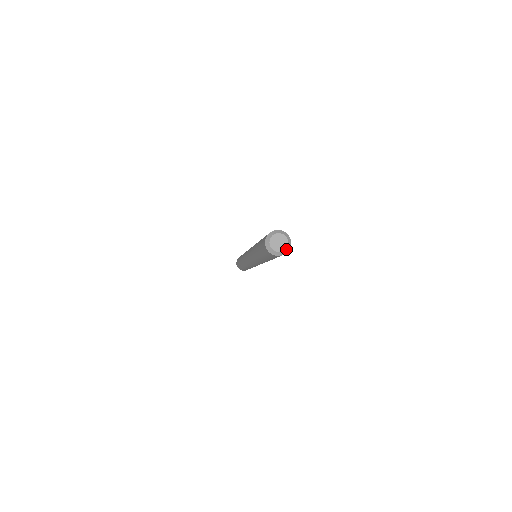
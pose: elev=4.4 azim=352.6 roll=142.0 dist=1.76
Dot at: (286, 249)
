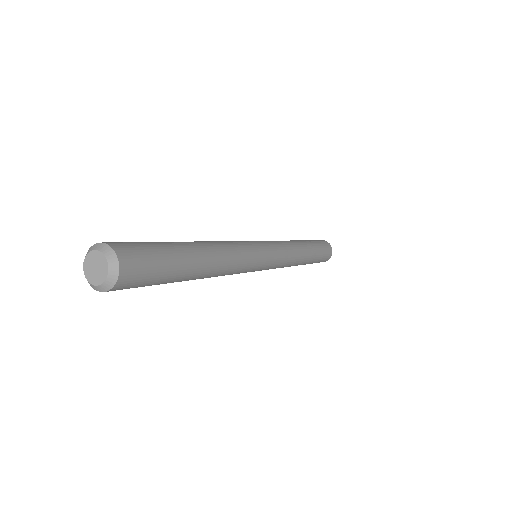
Dot at: (102, 285)
